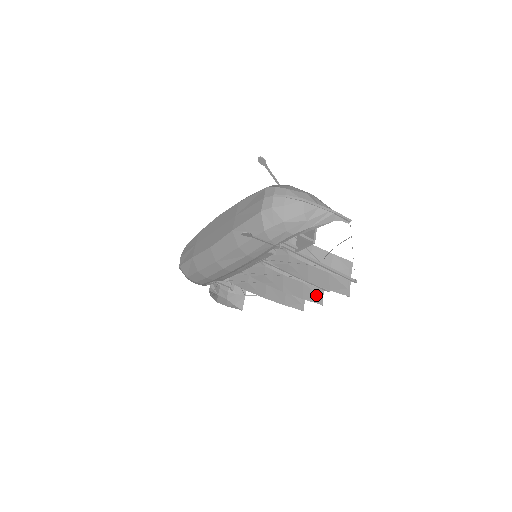
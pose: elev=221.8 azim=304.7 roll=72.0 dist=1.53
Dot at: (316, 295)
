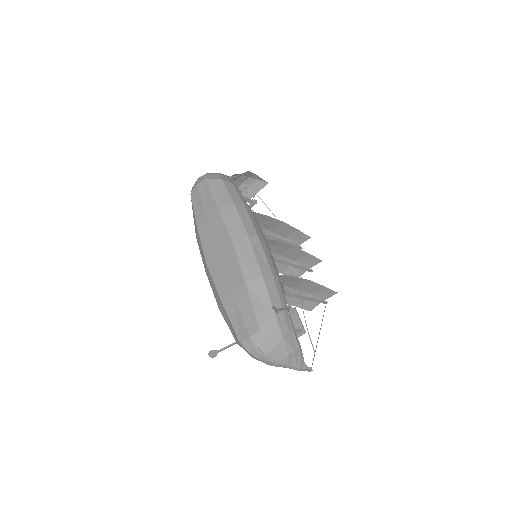
Dot at: (297, 272)
